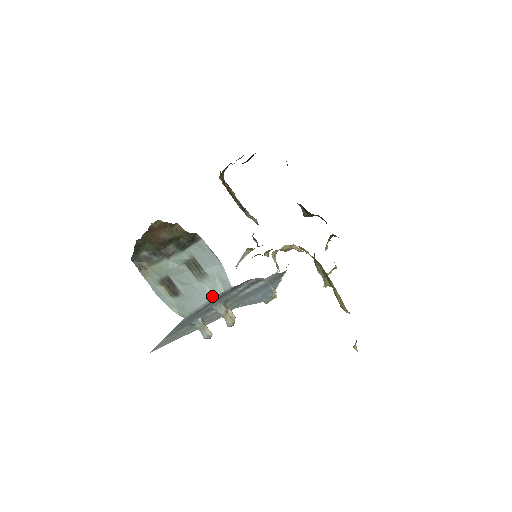
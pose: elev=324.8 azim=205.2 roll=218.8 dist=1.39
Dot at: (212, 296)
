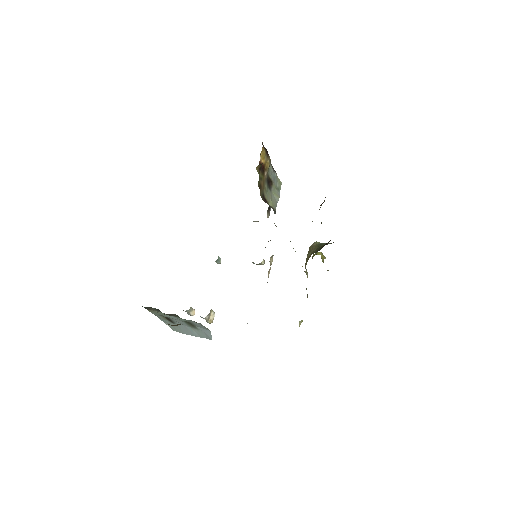
Dot at: (197, 336)
